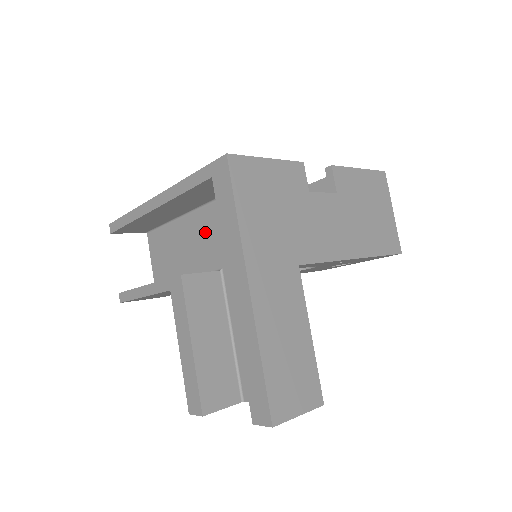
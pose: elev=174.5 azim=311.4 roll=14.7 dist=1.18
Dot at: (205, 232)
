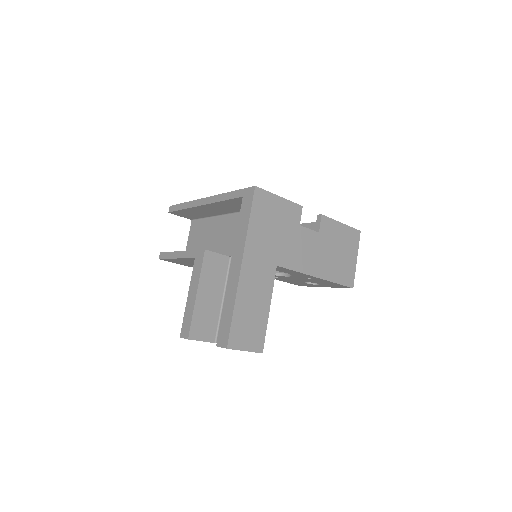
Dot at: (229, 230)
